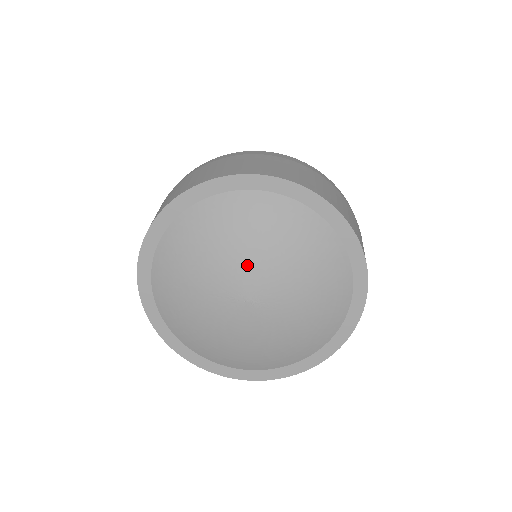
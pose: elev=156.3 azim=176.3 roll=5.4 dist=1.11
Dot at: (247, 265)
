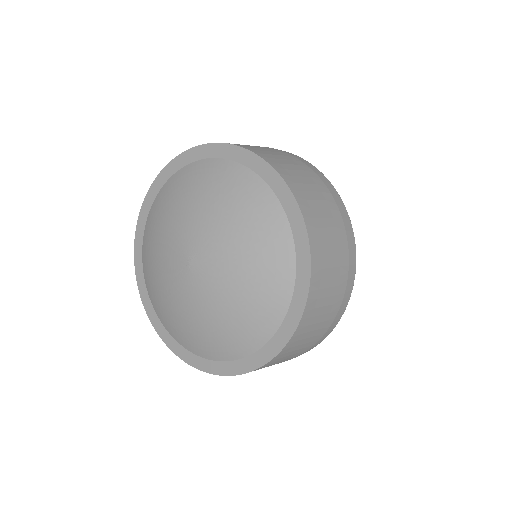
Dot at: (173, 235)
